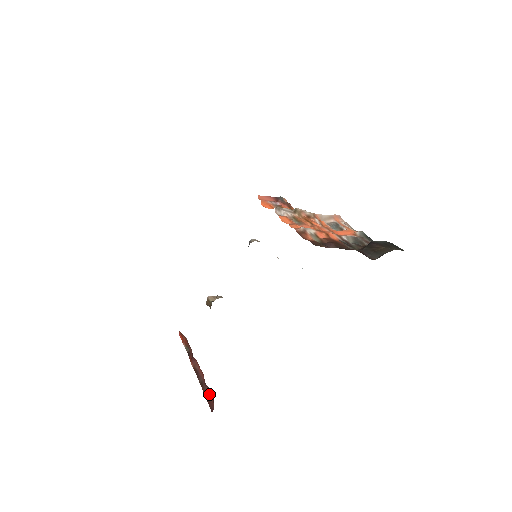
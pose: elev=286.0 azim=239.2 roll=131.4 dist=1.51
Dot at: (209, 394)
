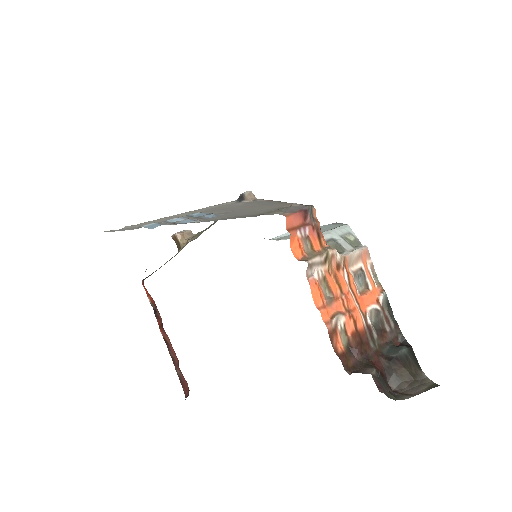
Dot at: (183, 379)
